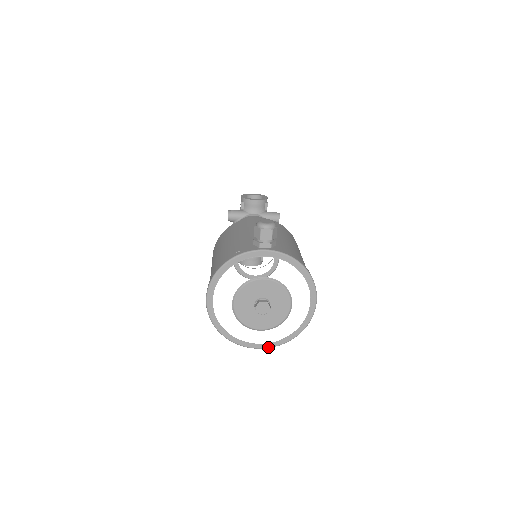
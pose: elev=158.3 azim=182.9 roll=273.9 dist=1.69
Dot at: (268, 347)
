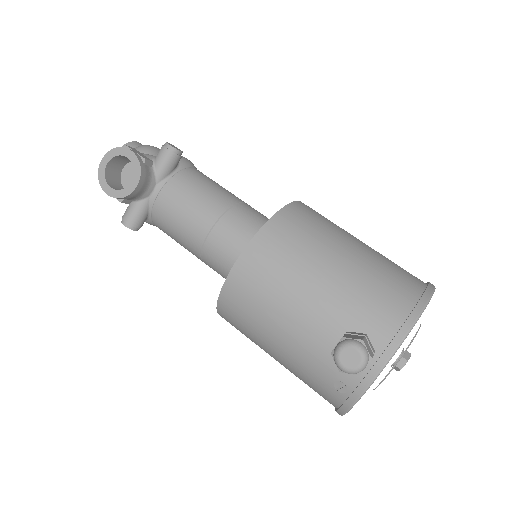
Dot at: occluded
